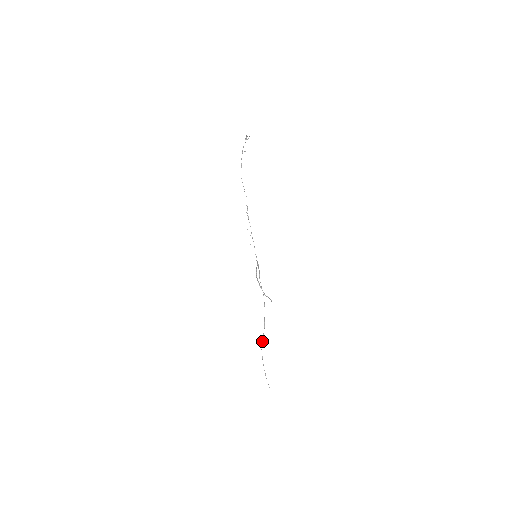
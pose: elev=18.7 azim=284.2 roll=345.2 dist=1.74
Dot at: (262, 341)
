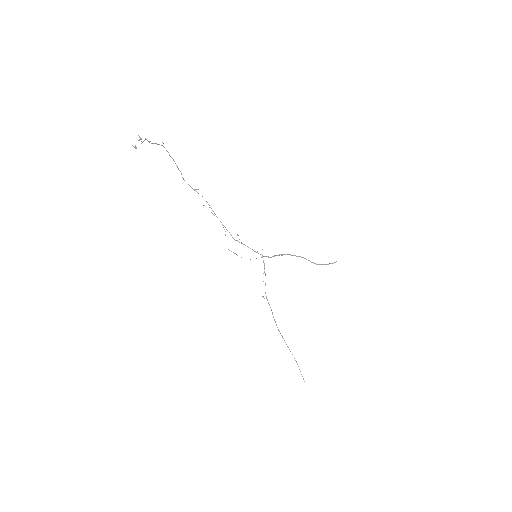
Dot at: occluded
